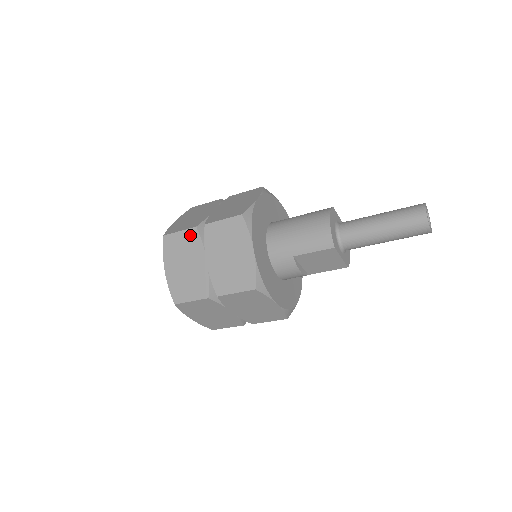
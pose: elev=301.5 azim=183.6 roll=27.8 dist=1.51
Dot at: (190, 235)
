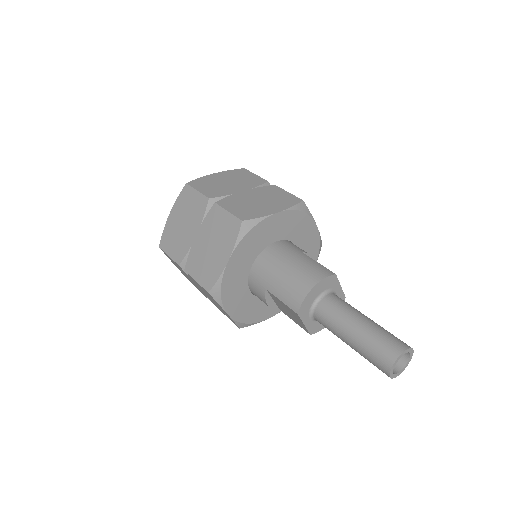
Dot at: (201, 201)
